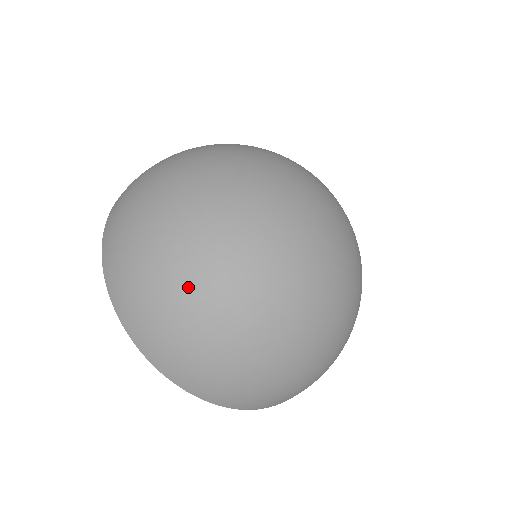
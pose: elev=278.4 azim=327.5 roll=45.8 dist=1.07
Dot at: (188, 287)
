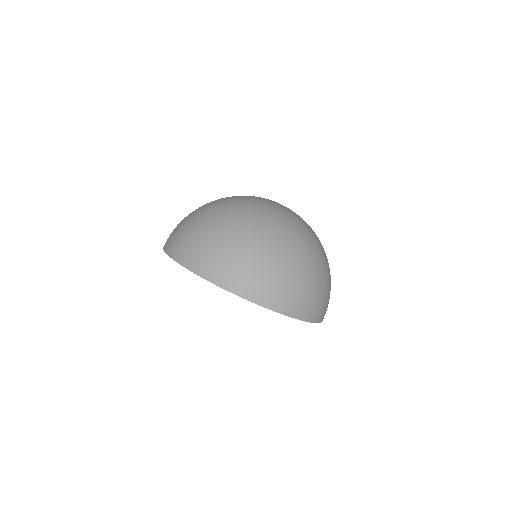
Dot at: (234, 232)
